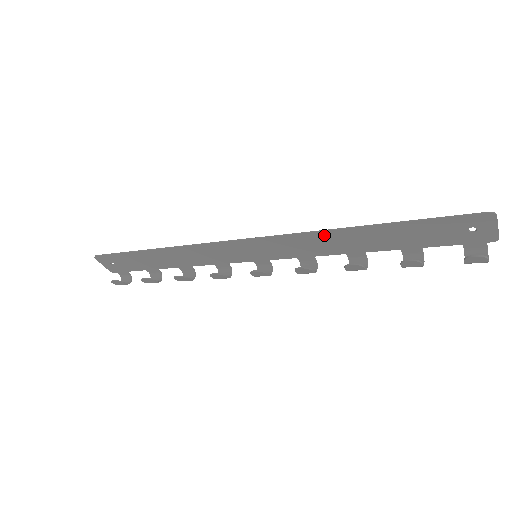
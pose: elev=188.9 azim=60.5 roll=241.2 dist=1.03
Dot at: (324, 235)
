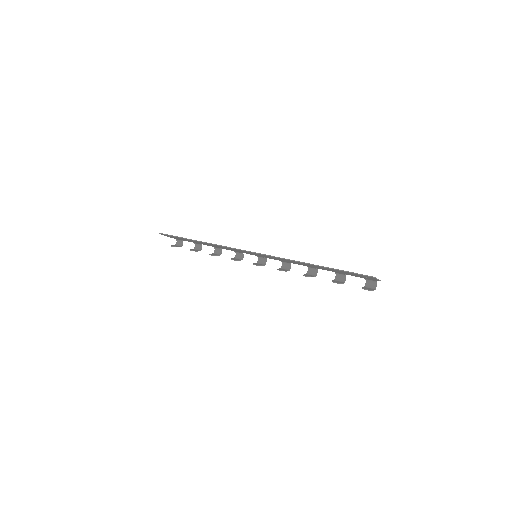
Dot at: (291, 261)
